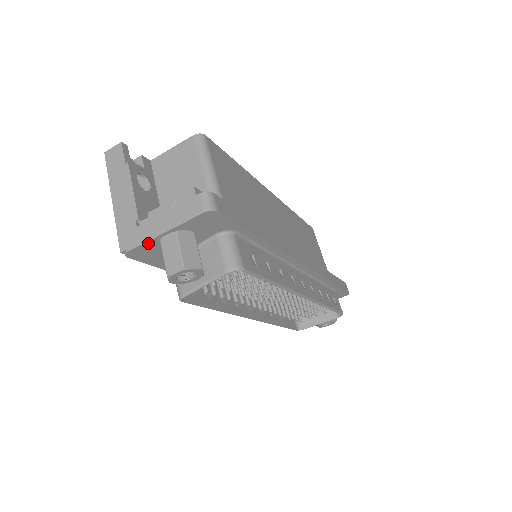
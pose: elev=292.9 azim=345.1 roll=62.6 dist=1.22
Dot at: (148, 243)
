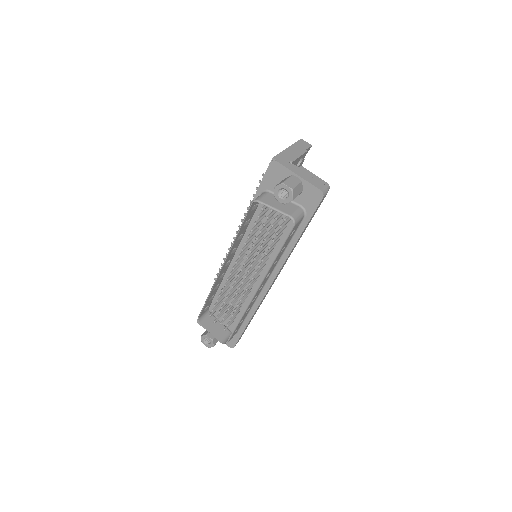
Dot at: (287, 170)
